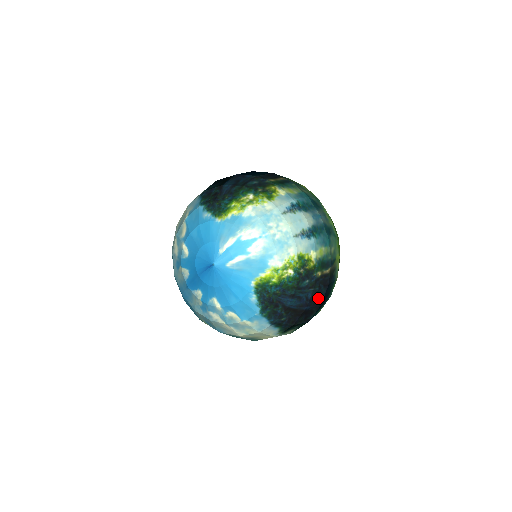
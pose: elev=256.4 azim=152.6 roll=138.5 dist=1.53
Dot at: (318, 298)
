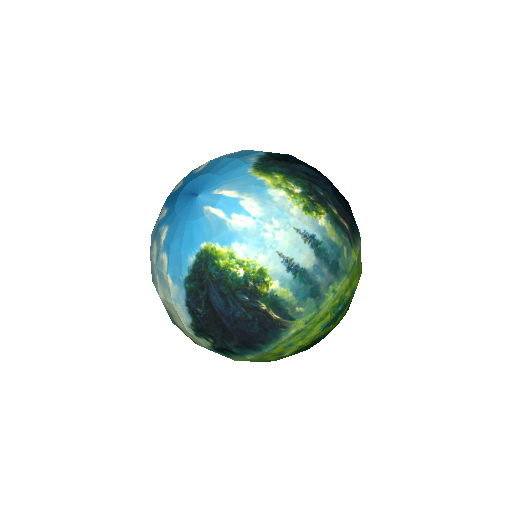
Dot at: (246, 329)
